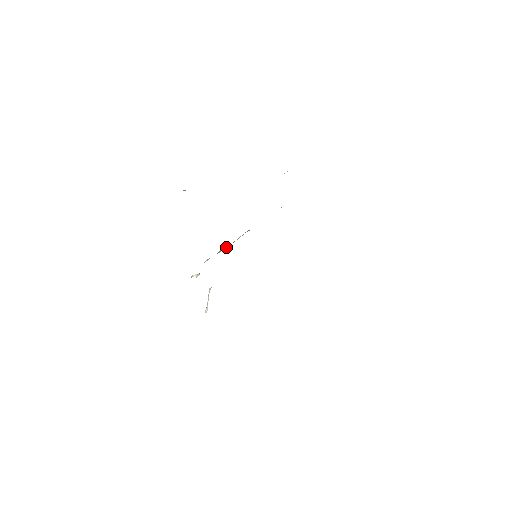
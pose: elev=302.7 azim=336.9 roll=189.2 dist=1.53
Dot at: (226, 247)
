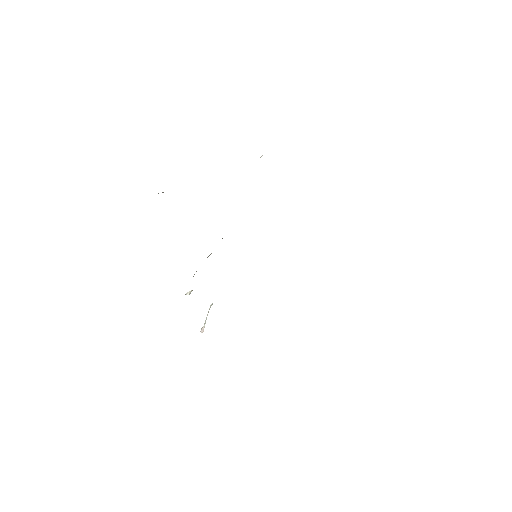
Dot at: occluded
